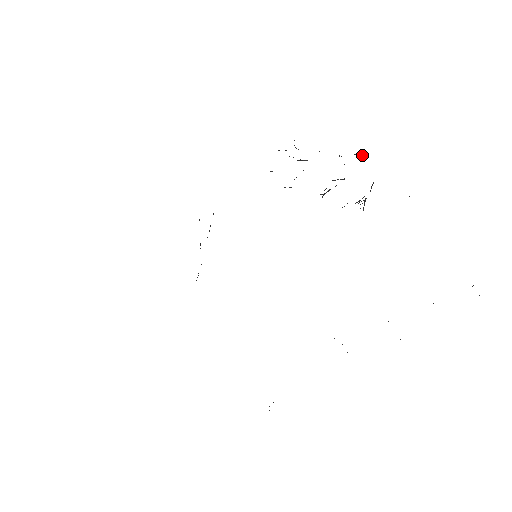
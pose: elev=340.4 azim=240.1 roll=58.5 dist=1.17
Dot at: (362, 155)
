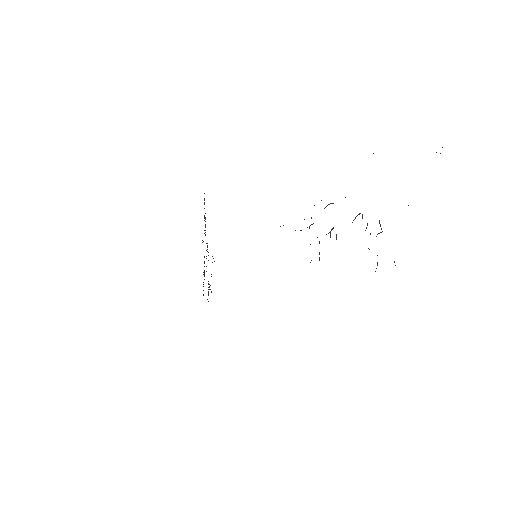
Dot at: (380, 232)
